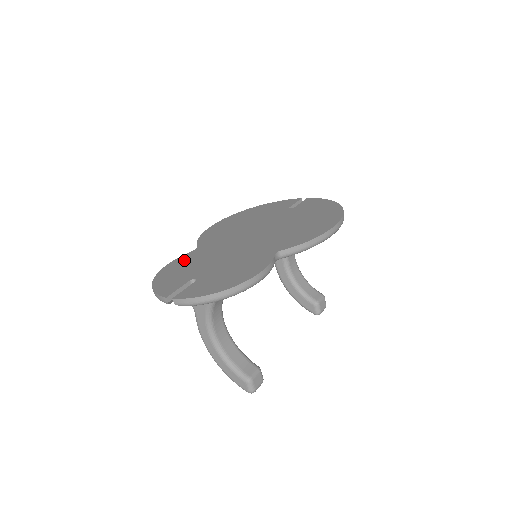
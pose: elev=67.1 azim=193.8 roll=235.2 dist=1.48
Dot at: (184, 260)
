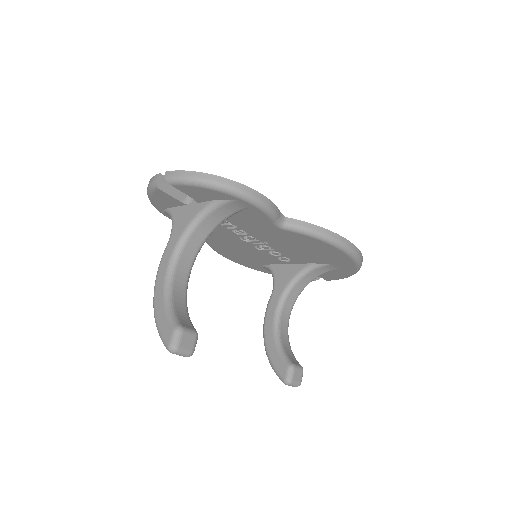
Dot at: occluded
